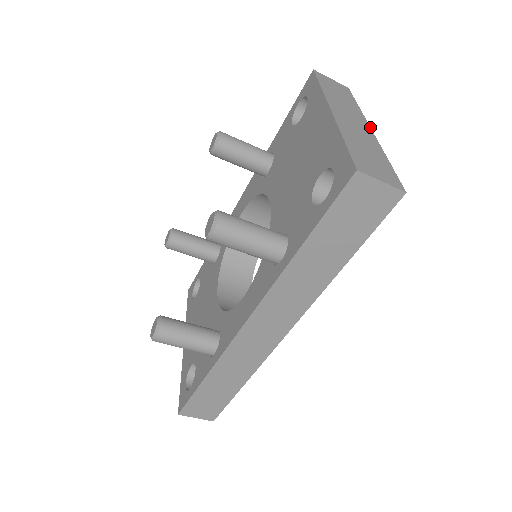
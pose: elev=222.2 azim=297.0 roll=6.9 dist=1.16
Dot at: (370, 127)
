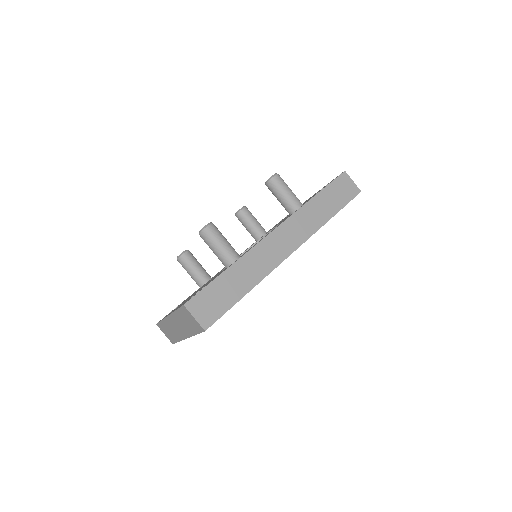
Dot at: occluded
